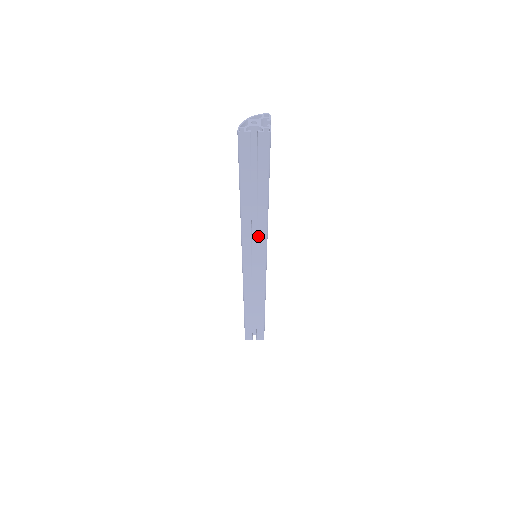
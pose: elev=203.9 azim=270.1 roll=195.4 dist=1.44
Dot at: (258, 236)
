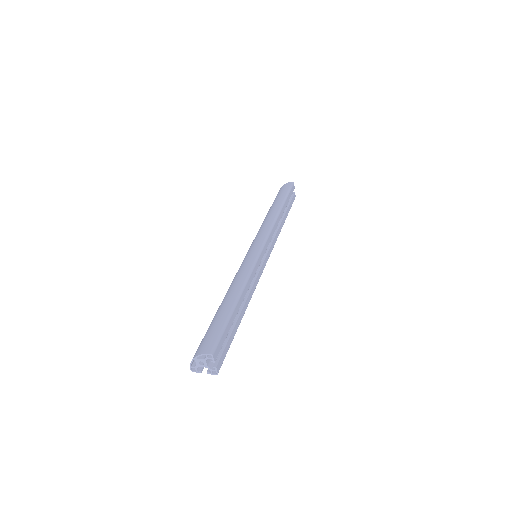
Dot at: occluded
